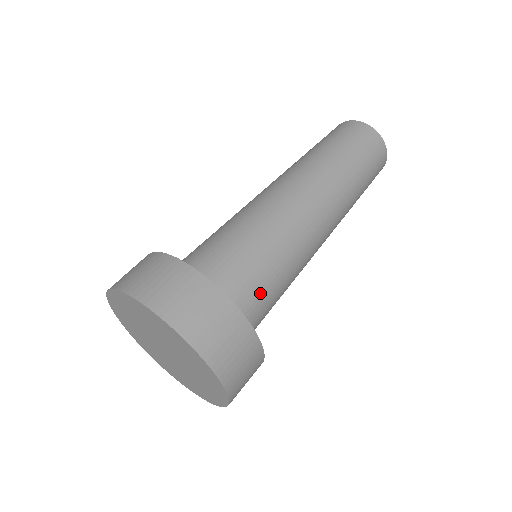
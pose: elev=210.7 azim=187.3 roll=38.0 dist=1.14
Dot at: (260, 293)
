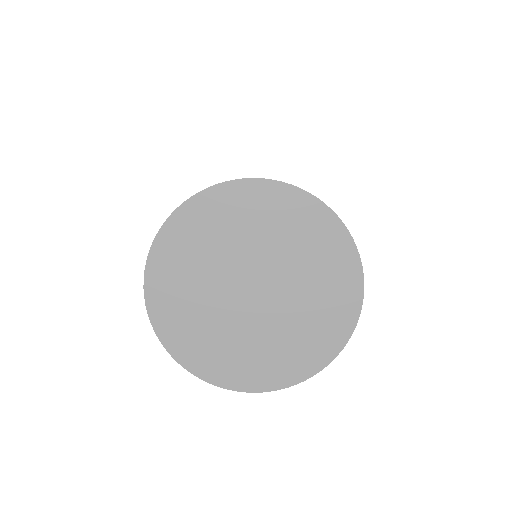
Dot at: occluded
